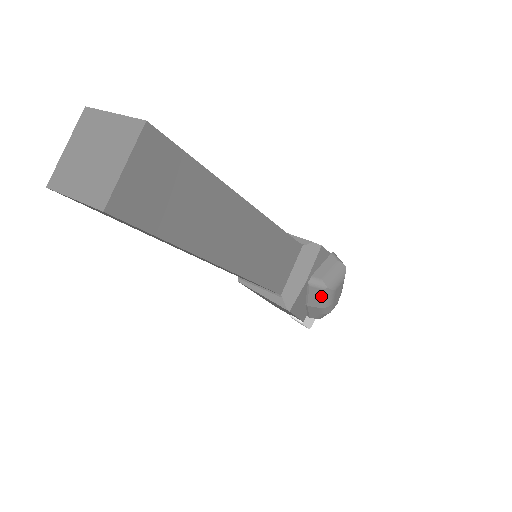
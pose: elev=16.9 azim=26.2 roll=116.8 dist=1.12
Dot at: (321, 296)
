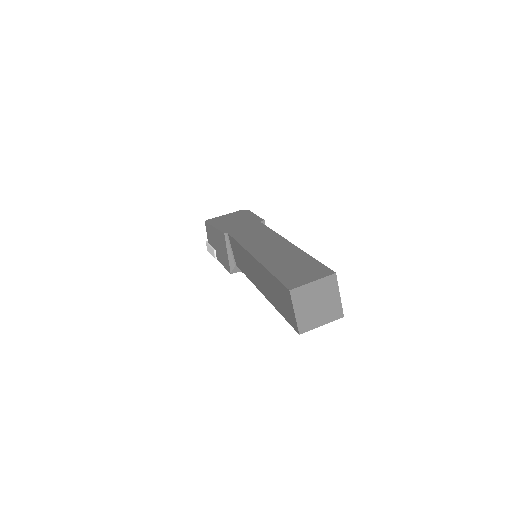
Dot at: occluded
